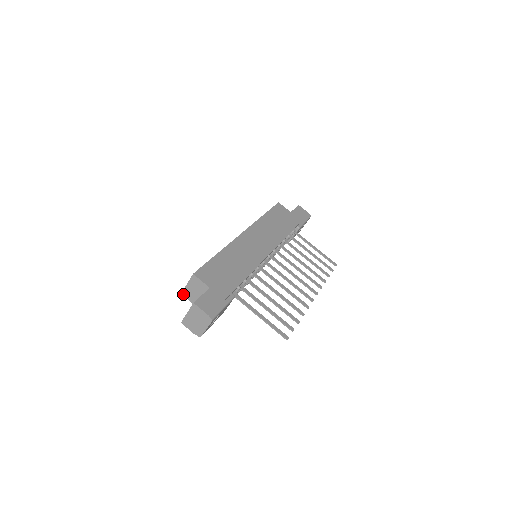
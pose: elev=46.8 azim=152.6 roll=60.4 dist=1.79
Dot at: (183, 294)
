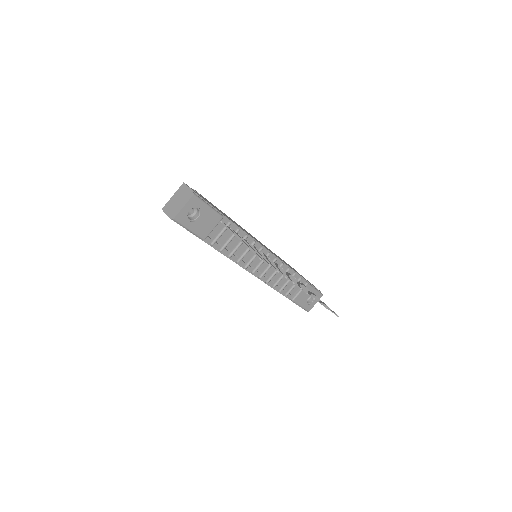
Dot at: occluded
